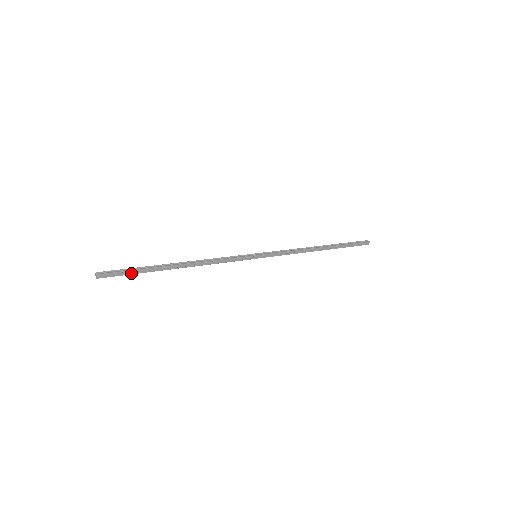
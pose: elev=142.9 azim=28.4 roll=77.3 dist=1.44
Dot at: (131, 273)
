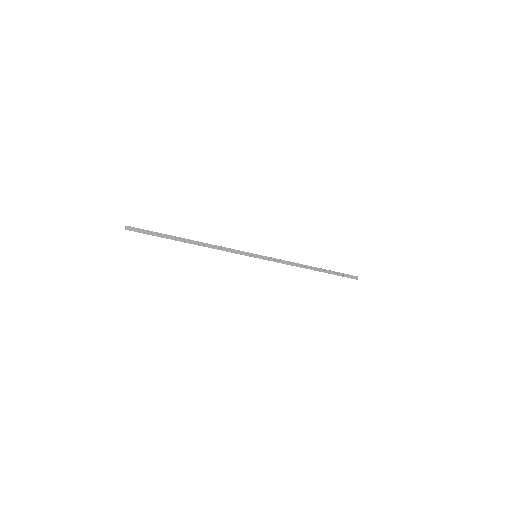
Dot at: (153, 234)
